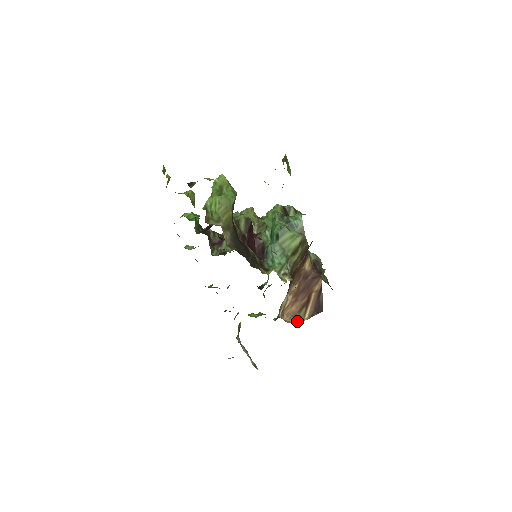
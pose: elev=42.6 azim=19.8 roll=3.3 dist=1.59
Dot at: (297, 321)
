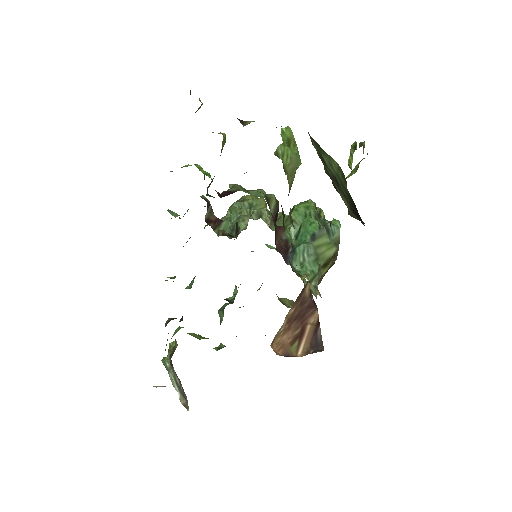
Dot at: (288, 355)
